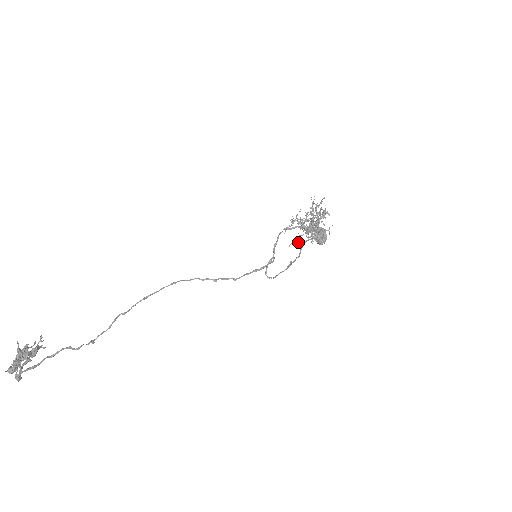
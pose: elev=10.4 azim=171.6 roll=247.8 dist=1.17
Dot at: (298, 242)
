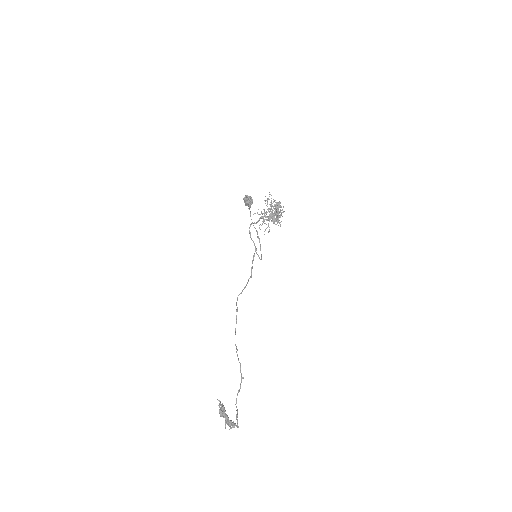
Dot at: (269, 229)
